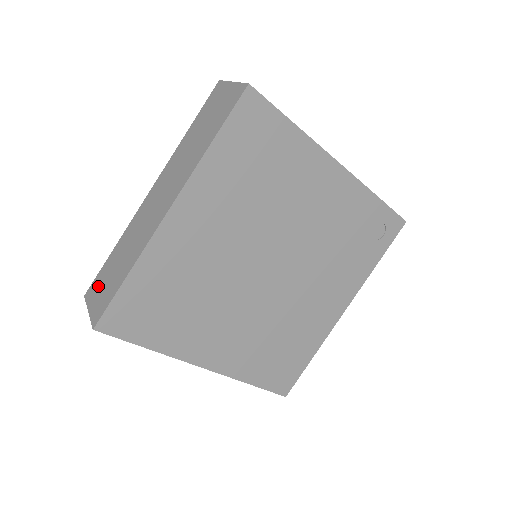
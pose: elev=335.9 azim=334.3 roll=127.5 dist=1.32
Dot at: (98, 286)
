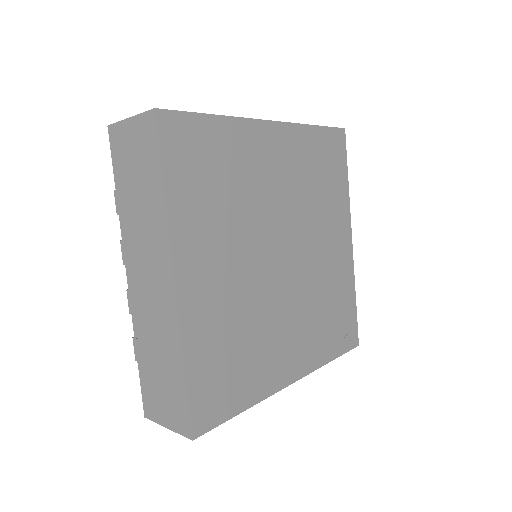
Dot at: occluded
